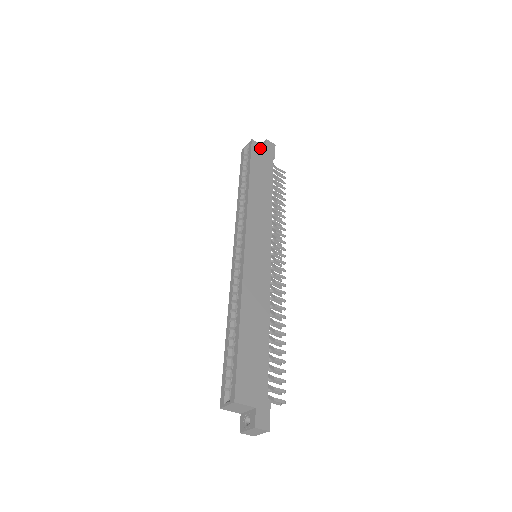
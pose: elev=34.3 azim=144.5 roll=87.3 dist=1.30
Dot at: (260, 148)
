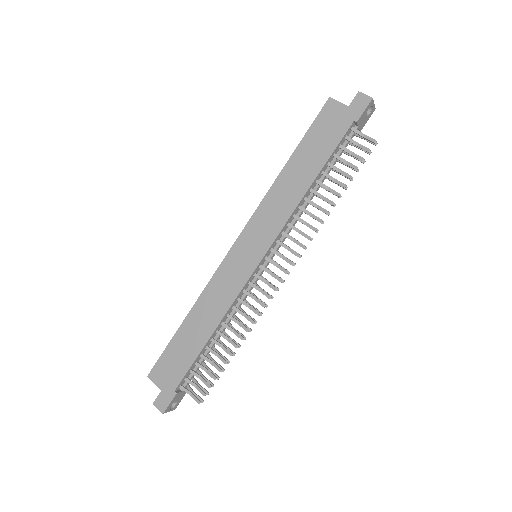
Dot at: (336, 109)
